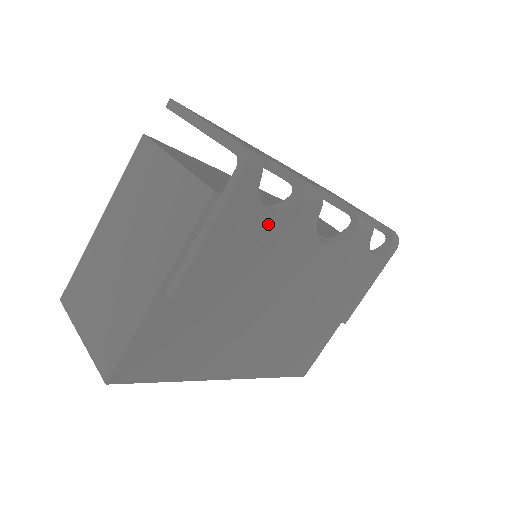
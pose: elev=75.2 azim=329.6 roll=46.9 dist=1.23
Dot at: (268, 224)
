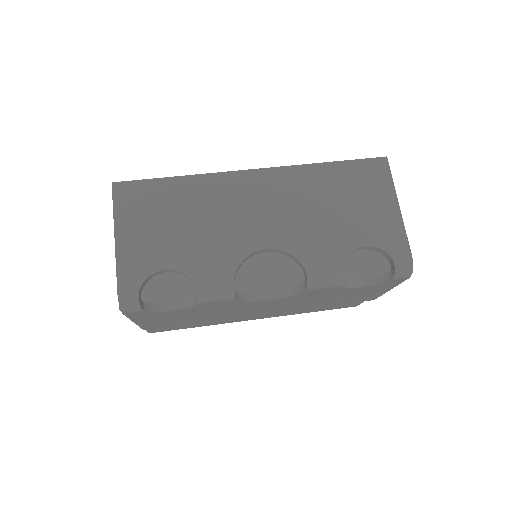
Dot at: (183, 311)
